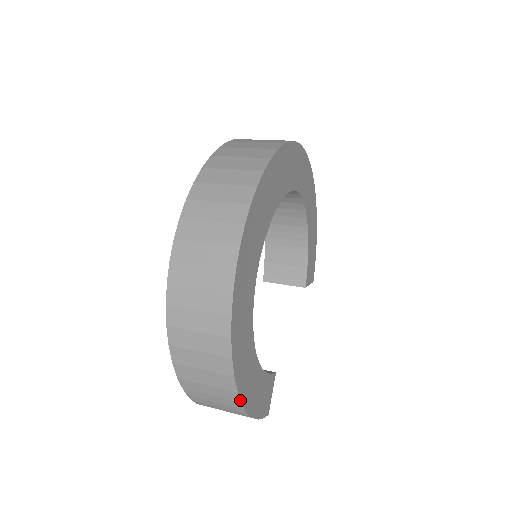
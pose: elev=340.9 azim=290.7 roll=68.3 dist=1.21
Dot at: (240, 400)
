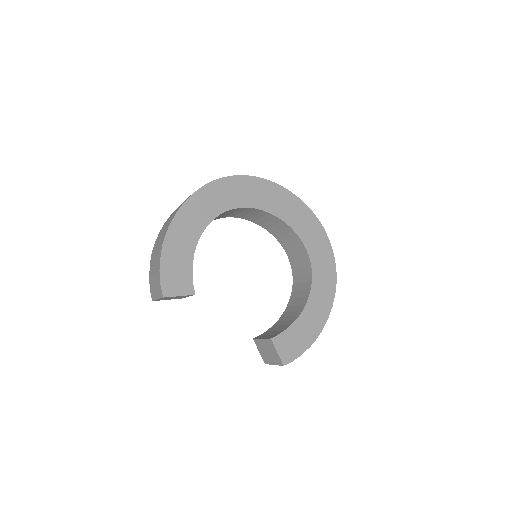
Dot at: (172, 221)
